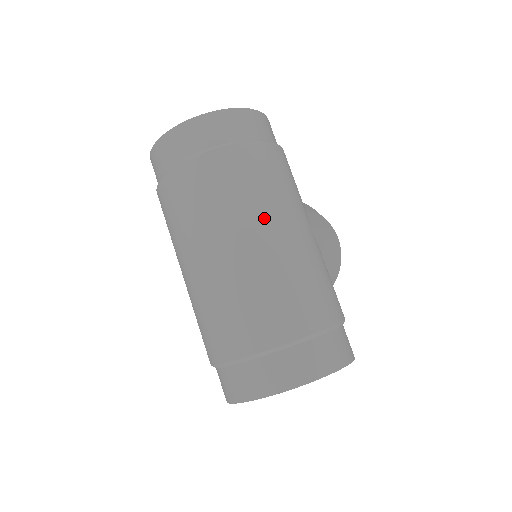
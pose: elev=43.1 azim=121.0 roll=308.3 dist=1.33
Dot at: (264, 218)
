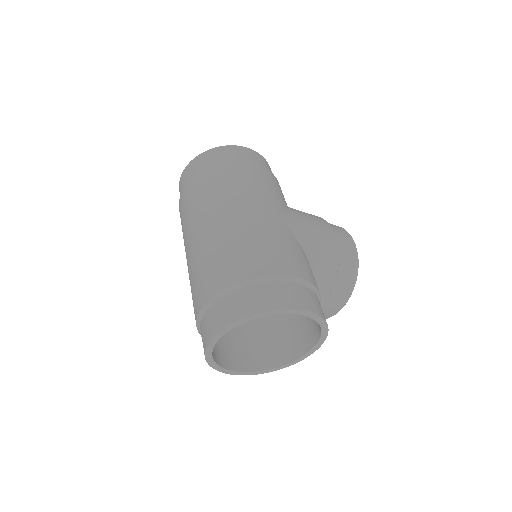
Dot at: (223, 206)
